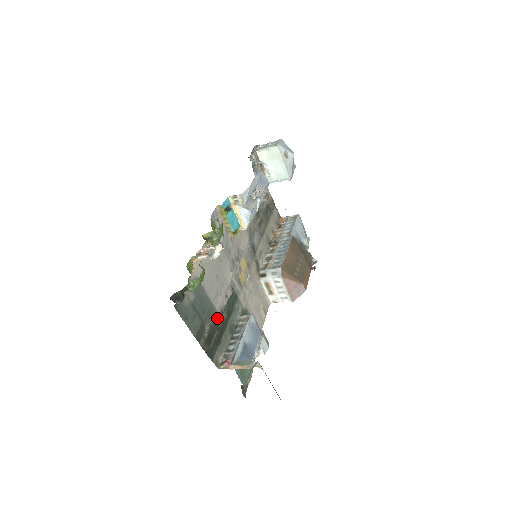
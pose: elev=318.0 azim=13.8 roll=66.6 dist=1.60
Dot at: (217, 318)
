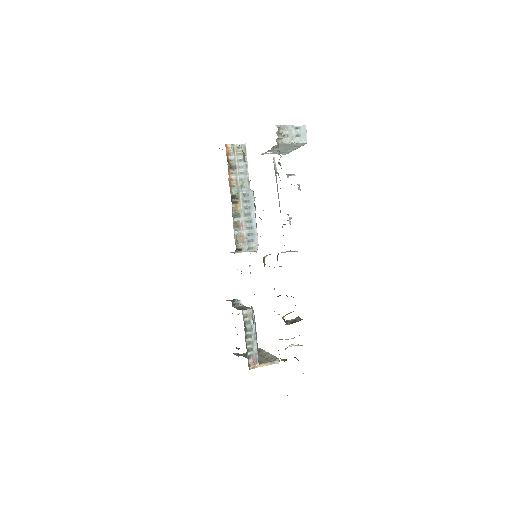
Dot at: occluded
